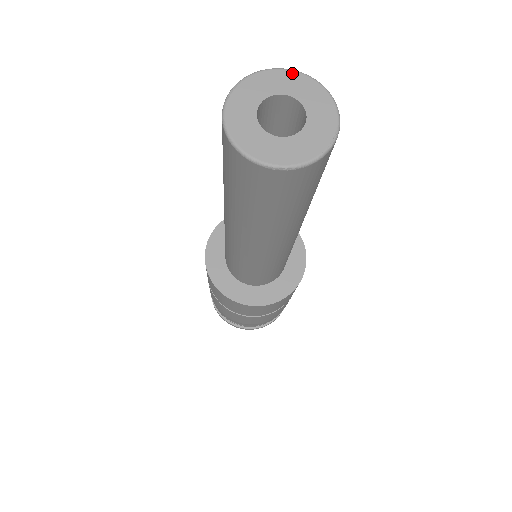
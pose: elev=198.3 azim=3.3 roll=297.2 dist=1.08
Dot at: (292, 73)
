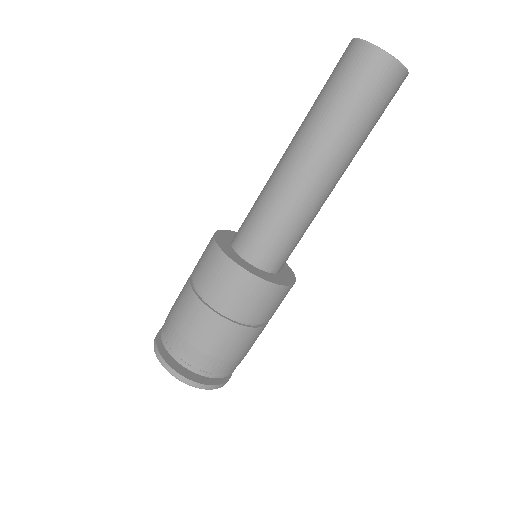
Dot at: occluded
